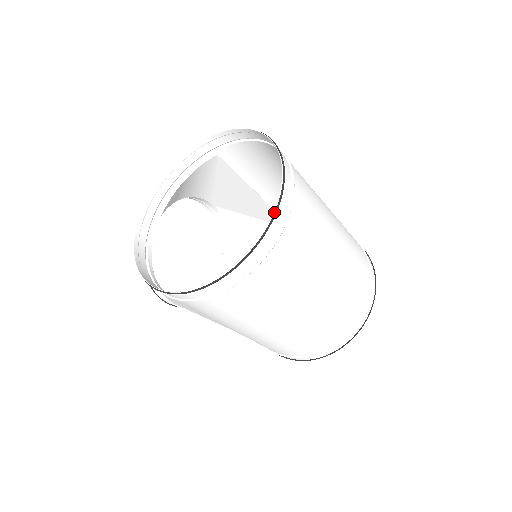
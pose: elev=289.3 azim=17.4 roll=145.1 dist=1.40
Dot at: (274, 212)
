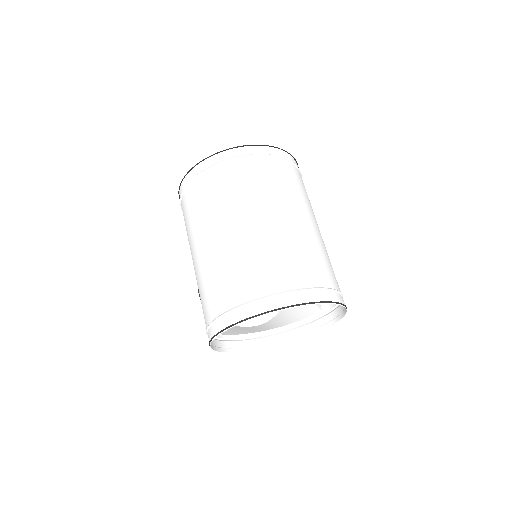
Dot at: (243, 146)
